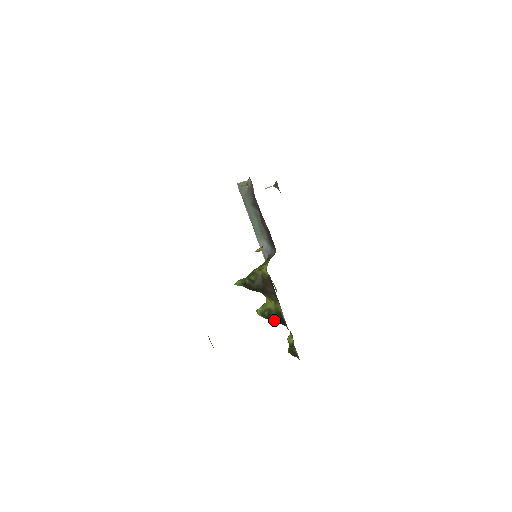
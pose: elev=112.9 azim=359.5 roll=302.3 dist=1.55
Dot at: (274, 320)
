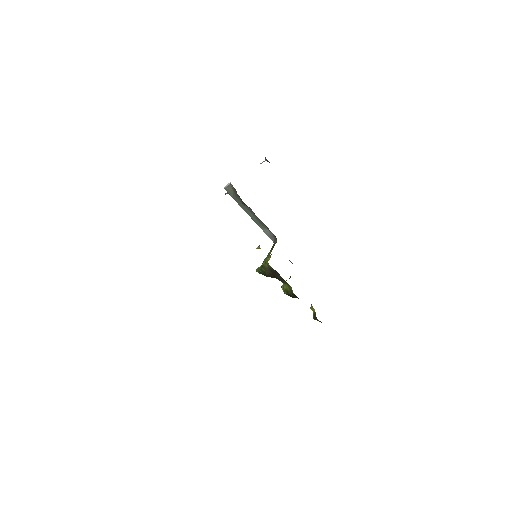
Dot at: occluded
